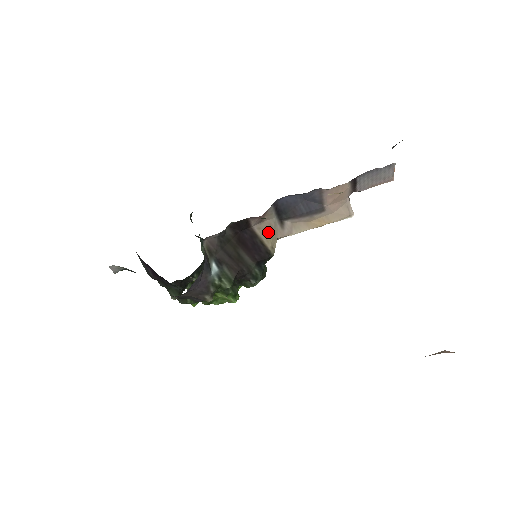
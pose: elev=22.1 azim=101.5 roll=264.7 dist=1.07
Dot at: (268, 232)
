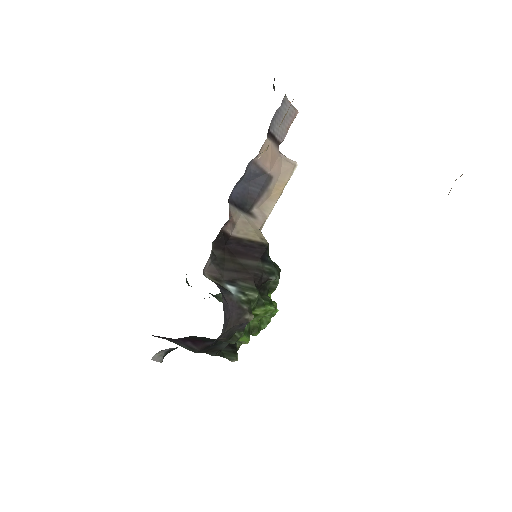
Dot at: (247, 230)
